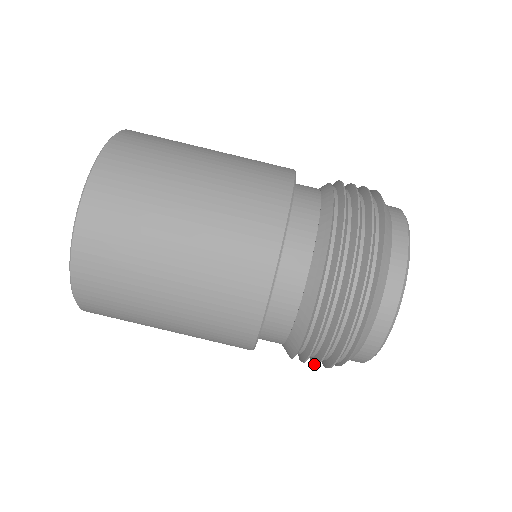
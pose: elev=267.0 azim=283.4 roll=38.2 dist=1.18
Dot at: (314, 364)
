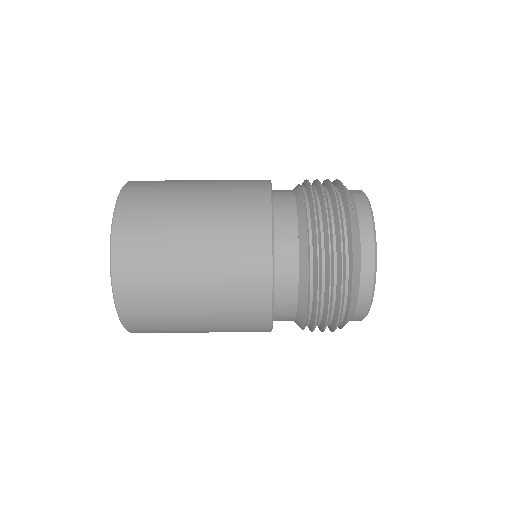
Dot at: occluded
